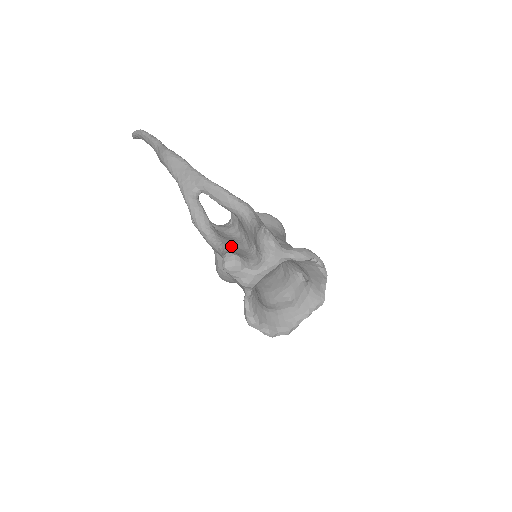
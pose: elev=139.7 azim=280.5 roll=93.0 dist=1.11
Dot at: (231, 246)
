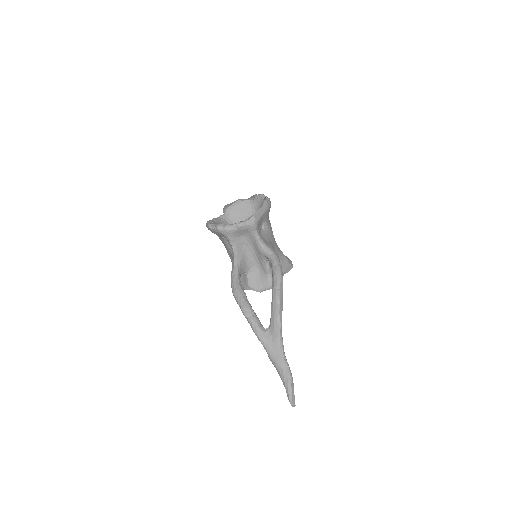
Dot at: occluded
